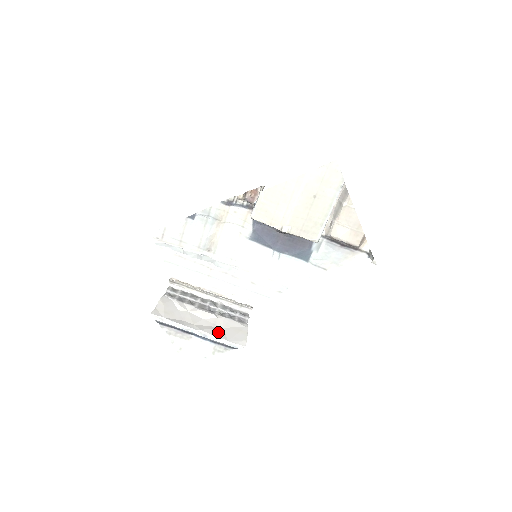
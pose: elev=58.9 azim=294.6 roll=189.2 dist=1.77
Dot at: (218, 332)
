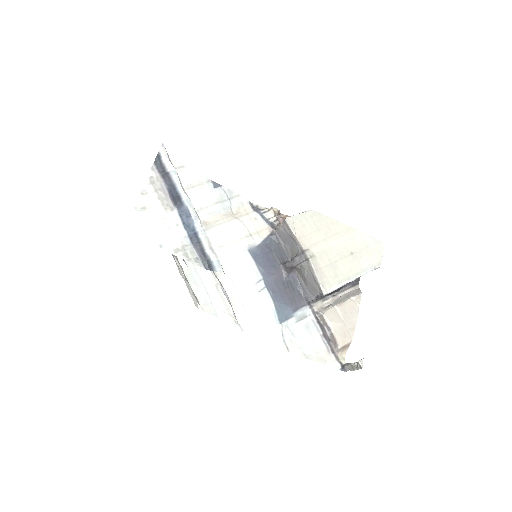
Dot at: occluded
